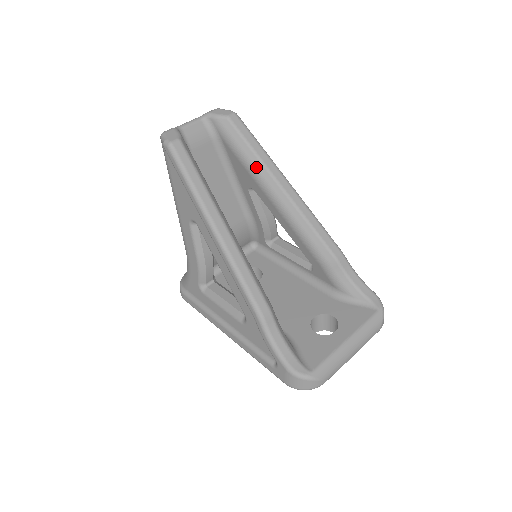
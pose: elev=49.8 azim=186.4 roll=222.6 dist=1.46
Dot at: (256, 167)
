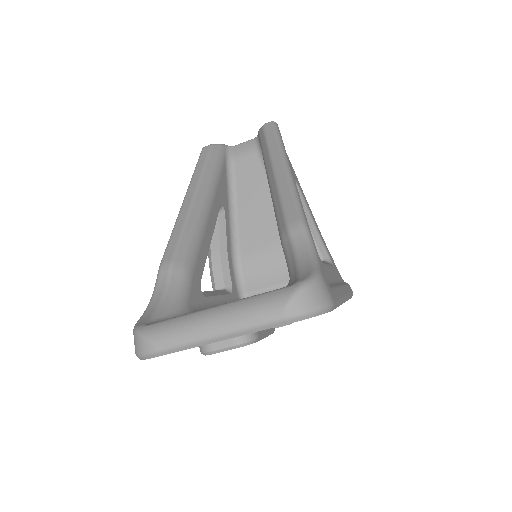
Dot at: (265, 157)
